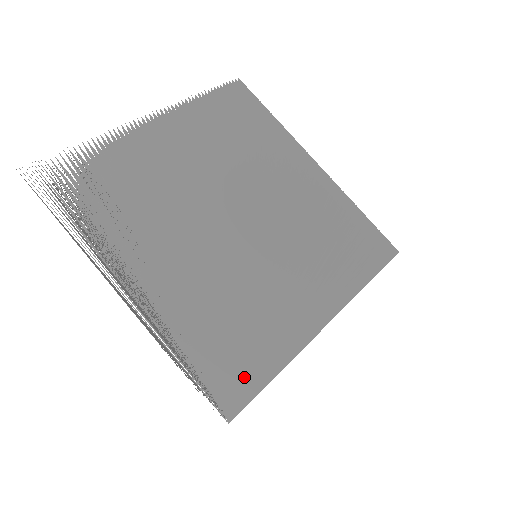
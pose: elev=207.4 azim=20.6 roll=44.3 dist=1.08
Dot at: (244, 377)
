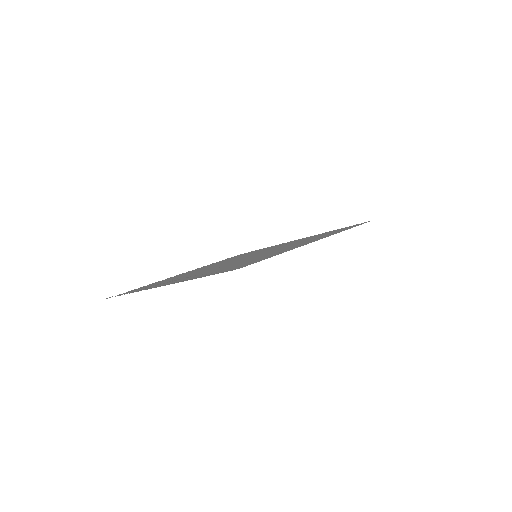
Dot at: occluded
